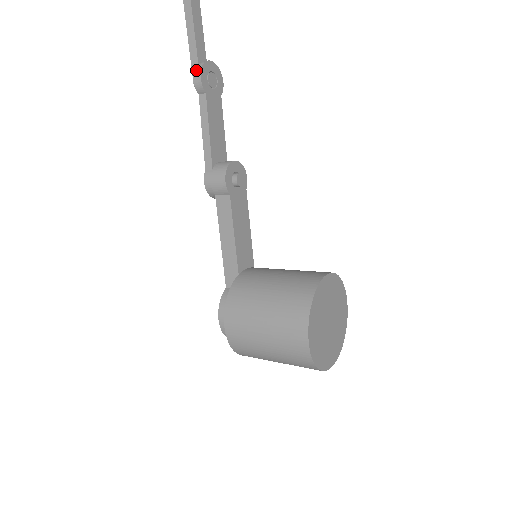
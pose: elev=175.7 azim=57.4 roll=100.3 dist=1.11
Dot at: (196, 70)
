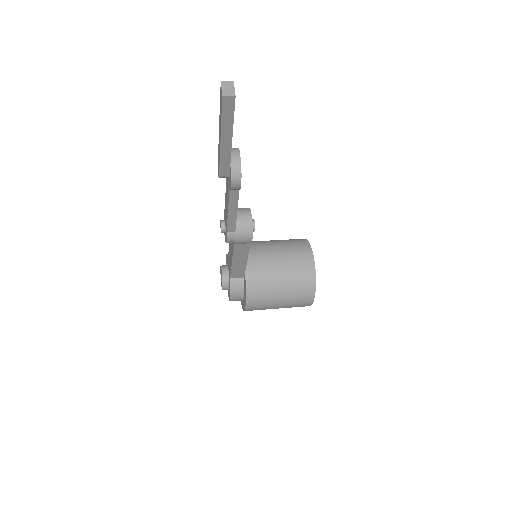
Dot at: (234, 178)
